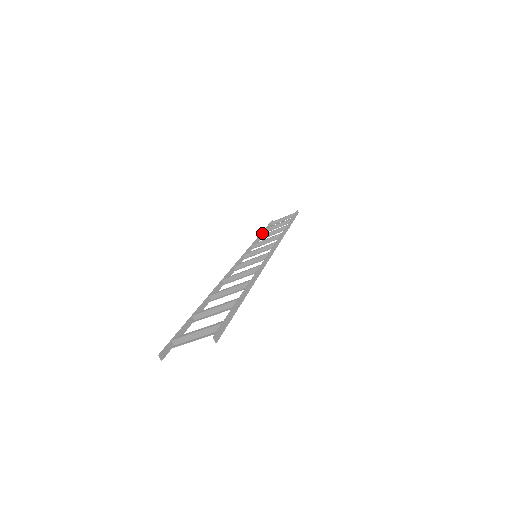
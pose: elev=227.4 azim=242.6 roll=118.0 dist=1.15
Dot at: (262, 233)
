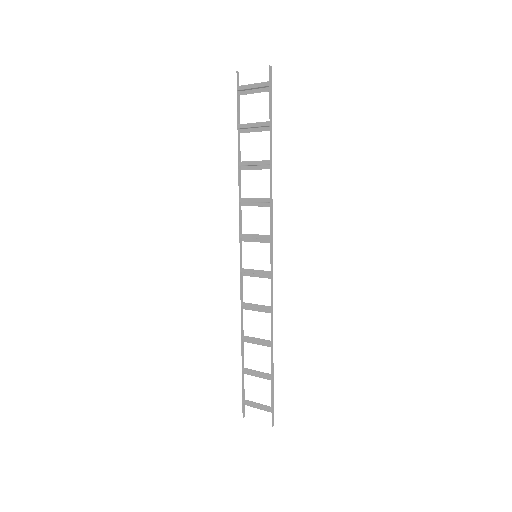
Dot at: (238, 145)
